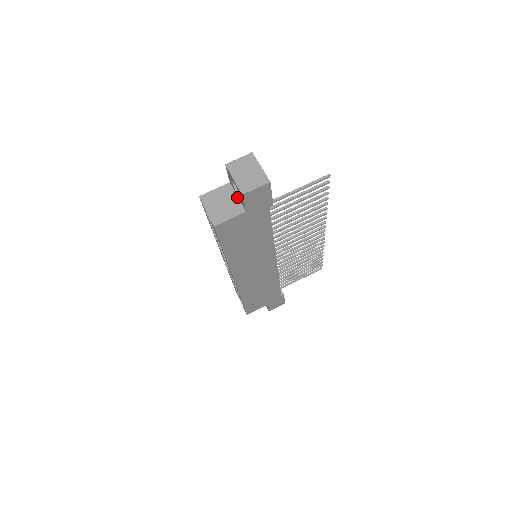
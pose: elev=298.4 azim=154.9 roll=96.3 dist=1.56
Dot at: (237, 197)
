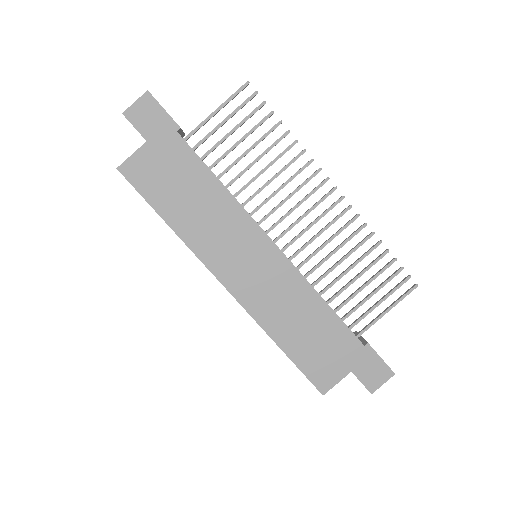
Dot at: occluded
